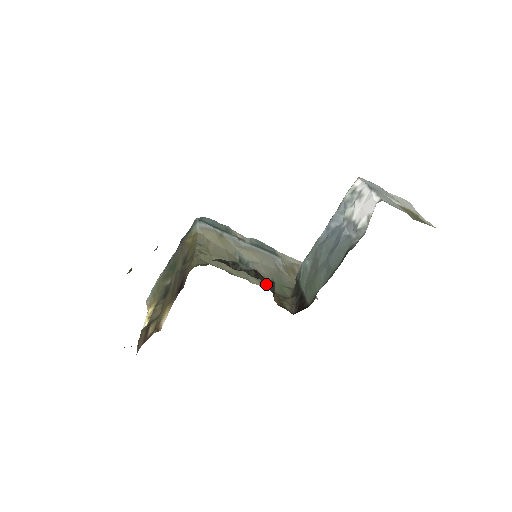
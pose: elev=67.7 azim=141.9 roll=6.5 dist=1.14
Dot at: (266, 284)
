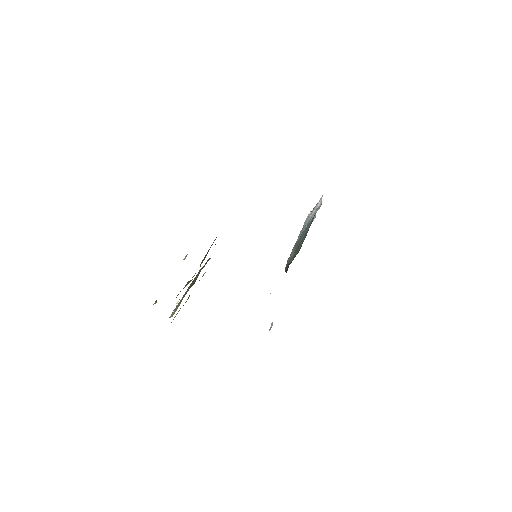
Dot at: occluded
